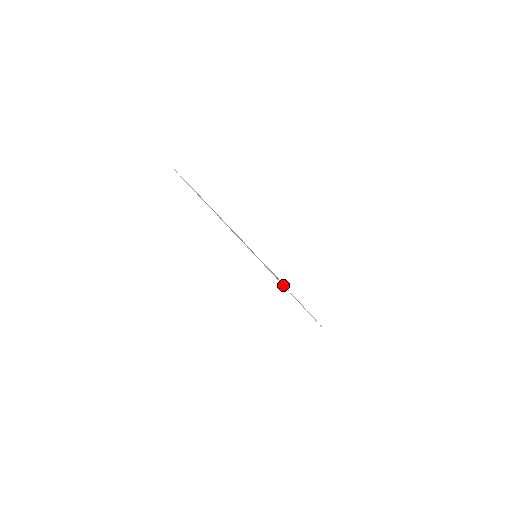
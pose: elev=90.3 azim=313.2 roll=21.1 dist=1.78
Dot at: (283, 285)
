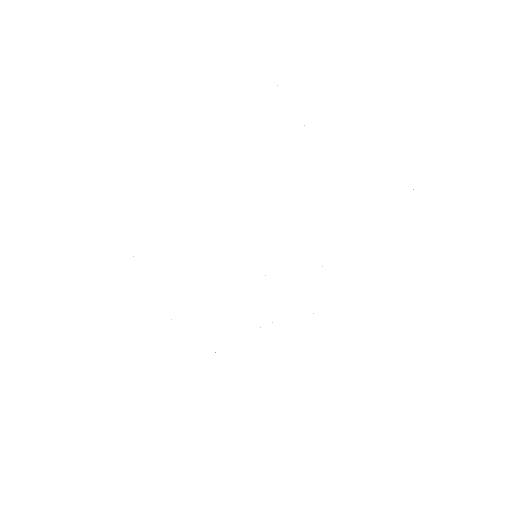
Dot at: occluded
